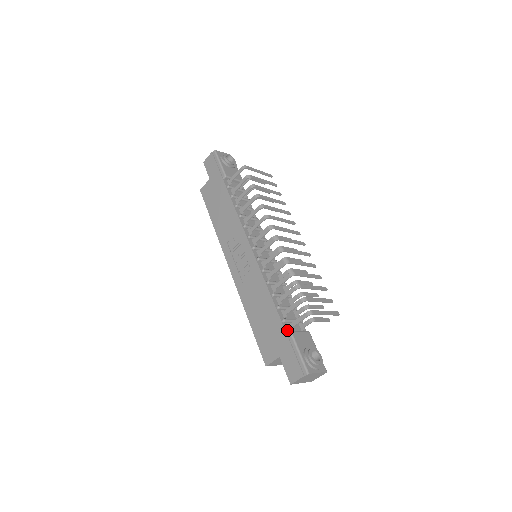
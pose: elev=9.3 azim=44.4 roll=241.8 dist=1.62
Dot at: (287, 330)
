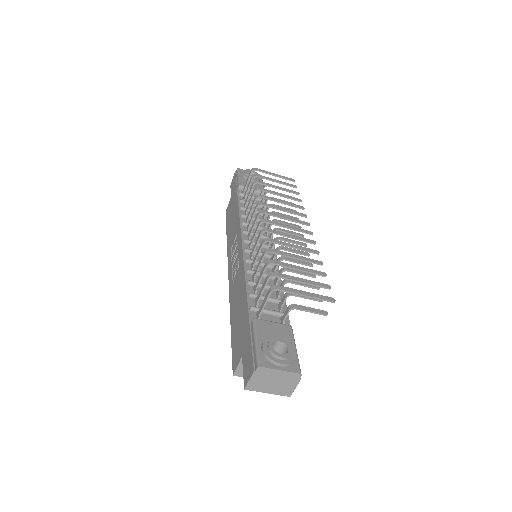
Dot at: occluded
